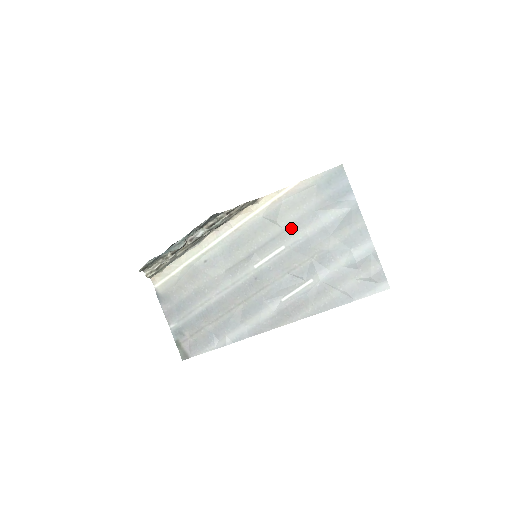
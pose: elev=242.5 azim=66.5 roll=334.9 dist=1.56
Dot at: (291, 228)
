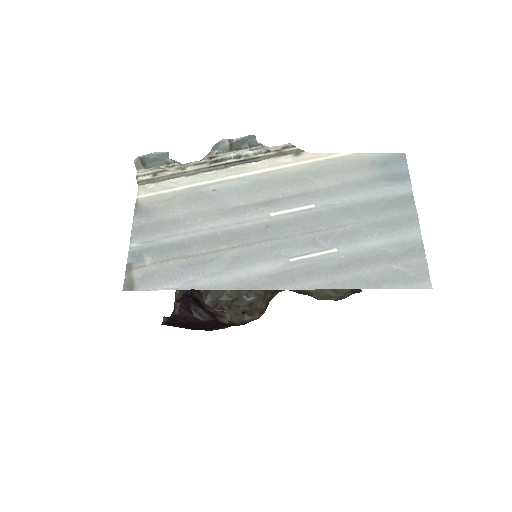
Dot at: (329, 190)
